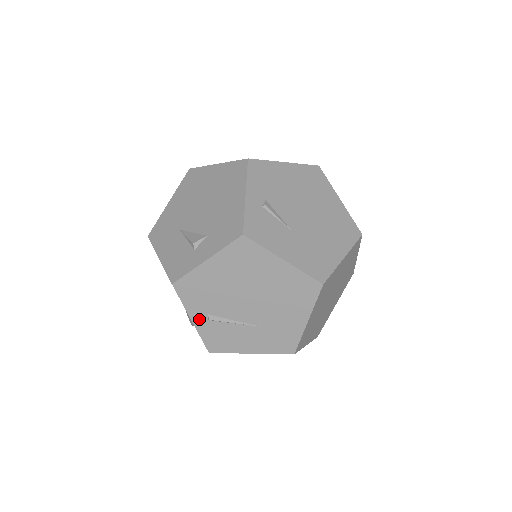
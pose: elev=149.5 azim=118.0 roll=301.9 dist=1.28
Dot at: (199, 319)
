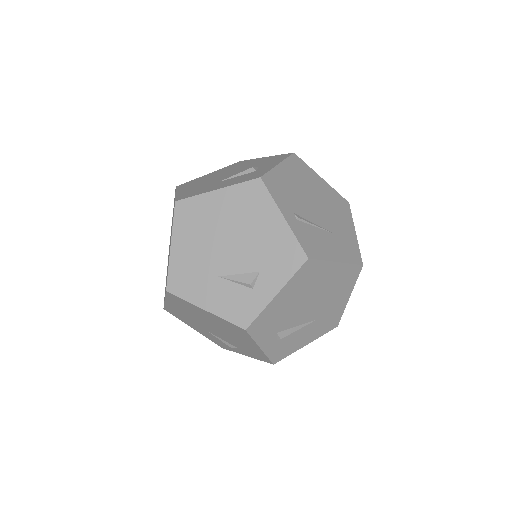
Dot at: (289, 217)
